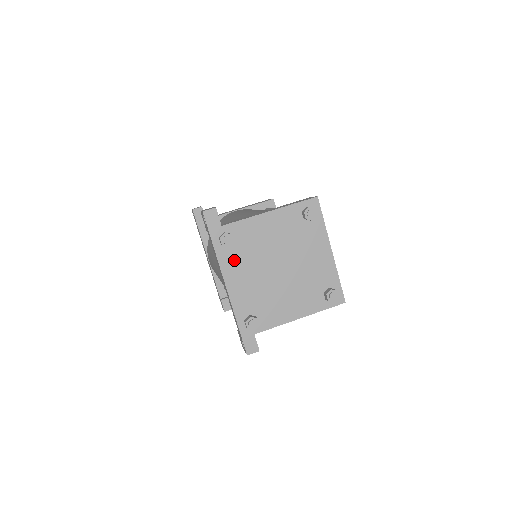
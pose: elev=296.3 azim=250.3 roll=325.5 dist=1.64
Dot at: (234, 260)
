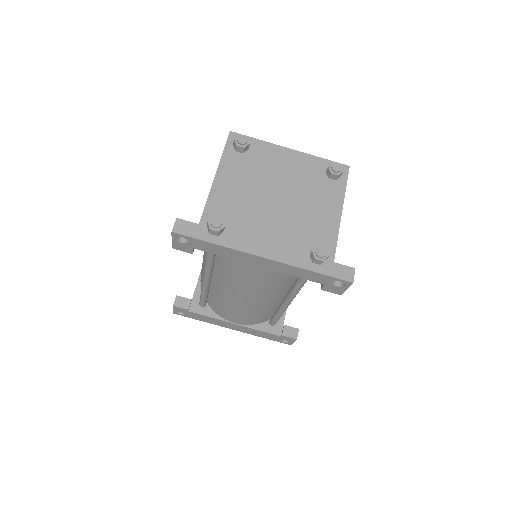
Dot at: (242, 234)
